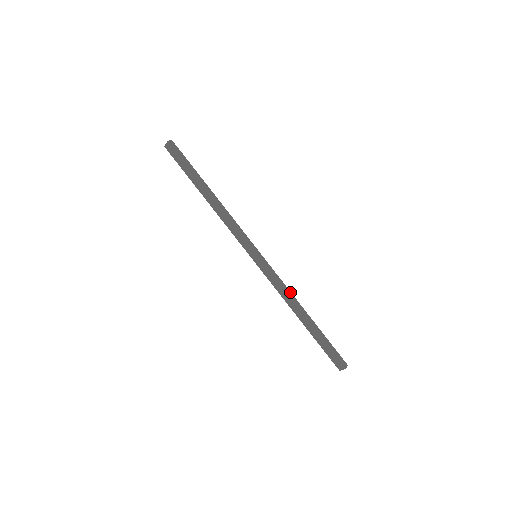
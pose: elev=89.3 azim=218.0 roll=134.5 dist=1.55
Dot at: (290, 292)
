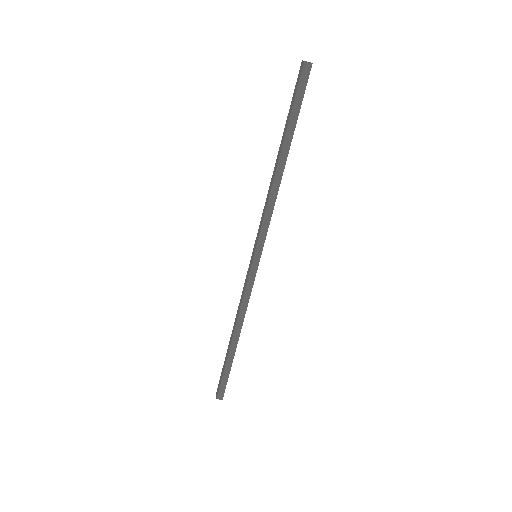
Dot at: (245, 312)
